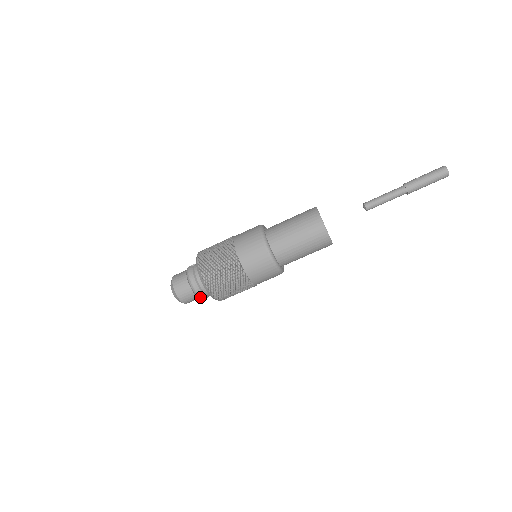
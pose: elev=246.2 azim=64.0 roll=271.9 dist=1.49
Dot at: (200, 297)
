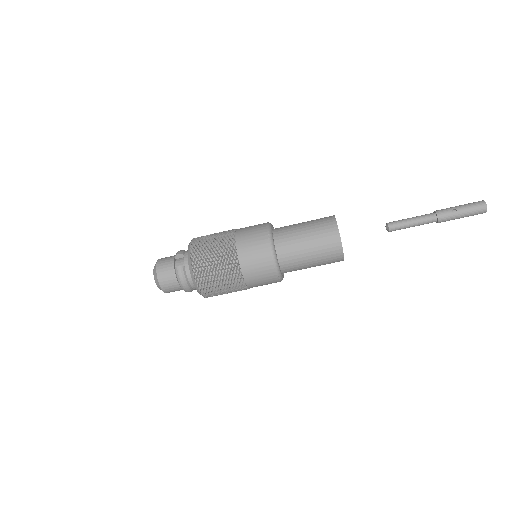
Dot at: occluded
